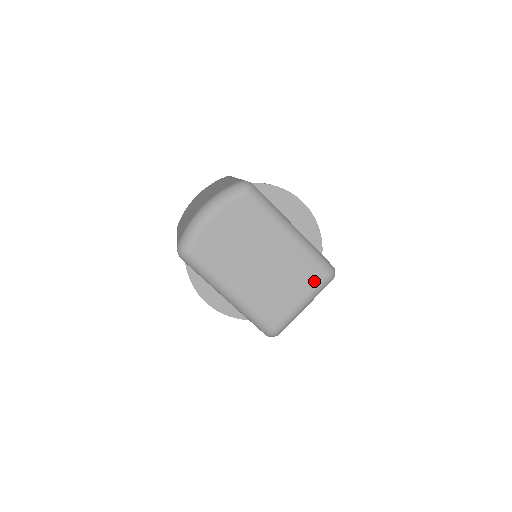
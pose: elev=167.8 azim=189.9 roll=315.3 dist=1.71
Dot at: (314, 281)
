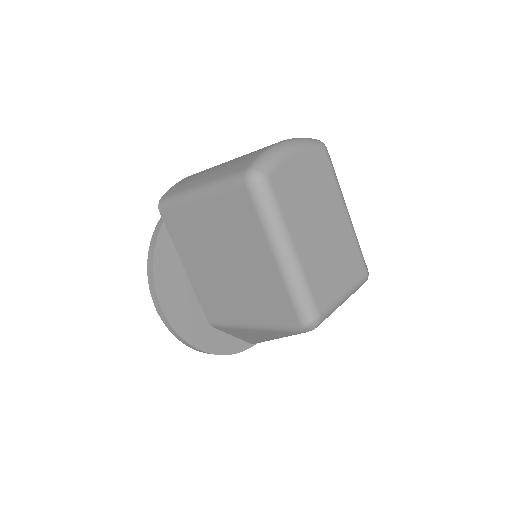
Dot at: (357, 273)
